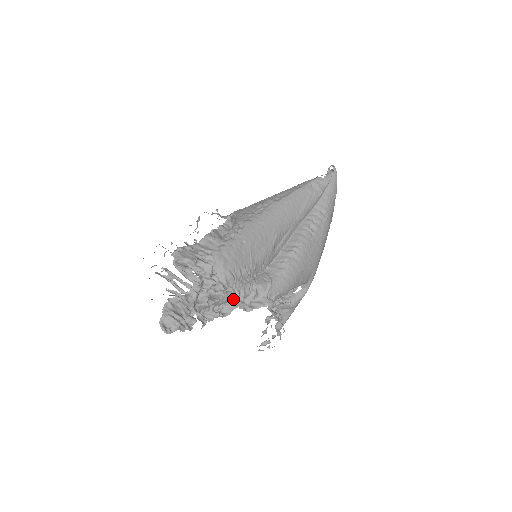
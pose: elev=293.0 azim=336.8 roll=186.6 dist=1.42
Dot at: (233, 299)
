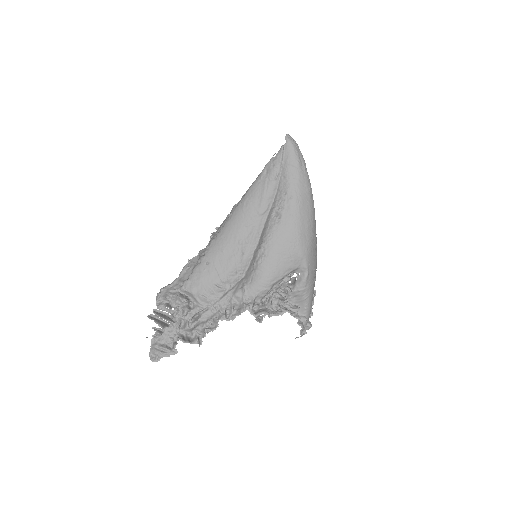
Dot at: (215, 314)
